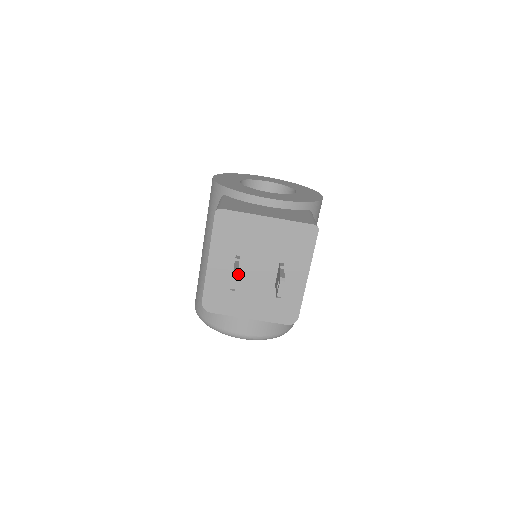
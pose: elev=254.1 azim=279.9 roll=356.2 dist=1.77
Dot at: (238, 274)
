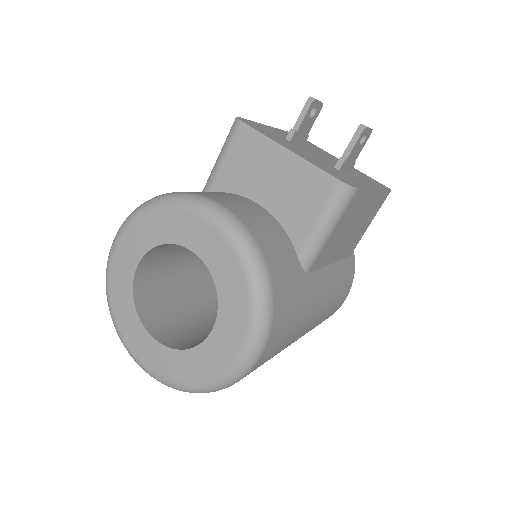
Dot at: (295, 143)
